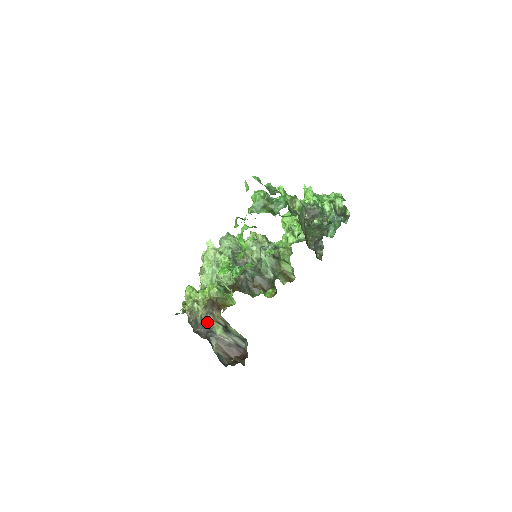
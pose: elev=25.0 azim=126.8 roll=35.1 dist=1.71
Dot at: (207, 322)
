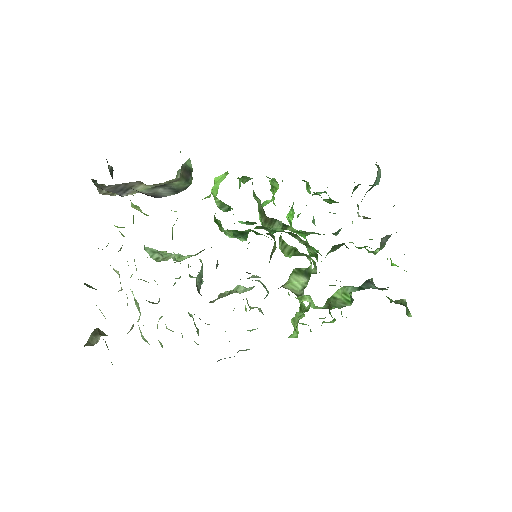
Dot at: (133, 185)
